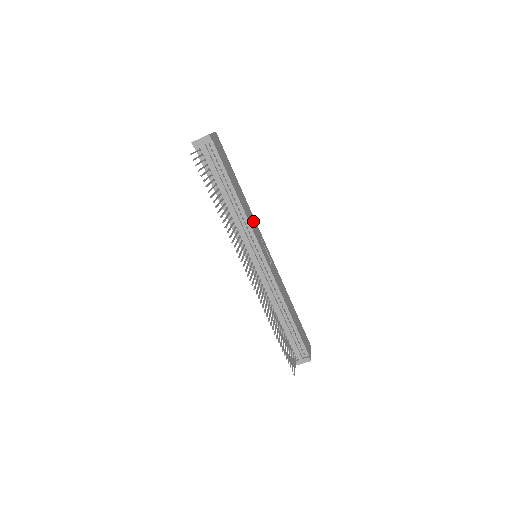
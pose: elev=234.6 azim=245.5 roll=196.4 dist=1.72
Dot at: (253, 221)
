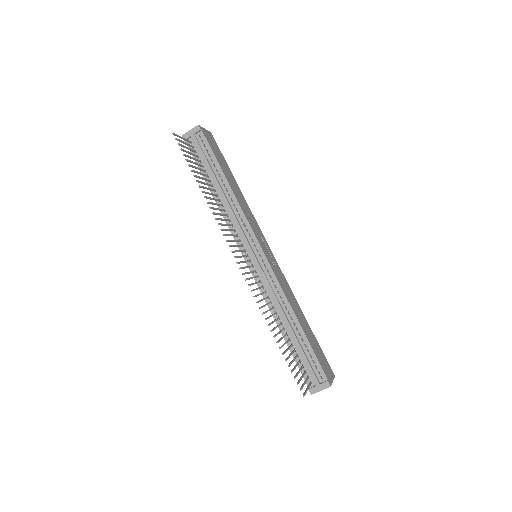
Dot at: (252, 218)
